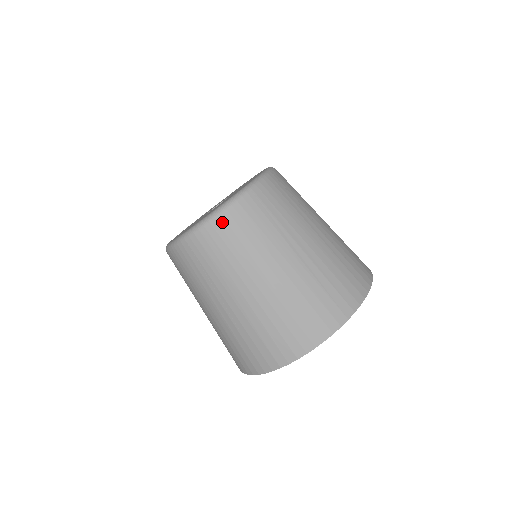
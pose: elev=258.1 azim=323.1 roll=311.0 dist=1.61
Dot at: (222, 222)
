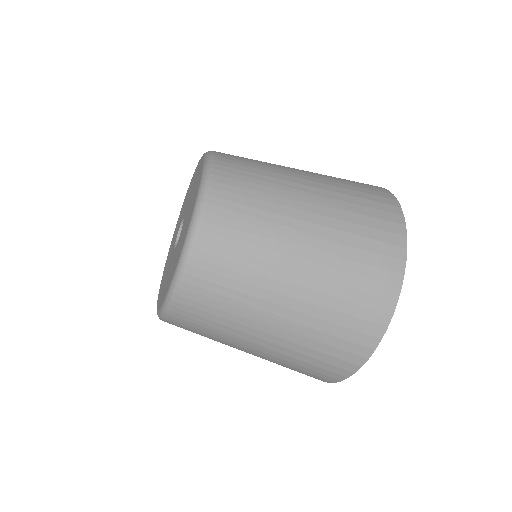
Dot at: (201, 255)
